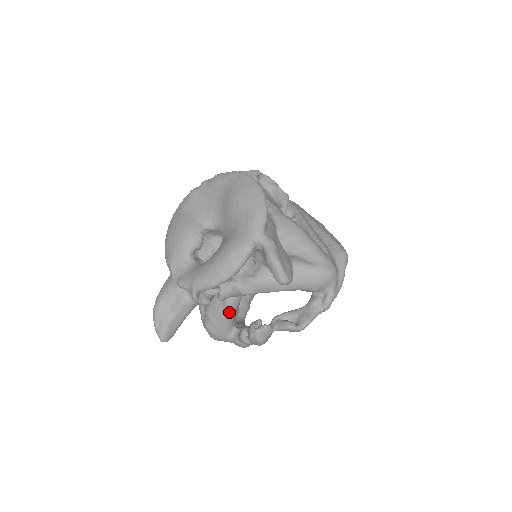
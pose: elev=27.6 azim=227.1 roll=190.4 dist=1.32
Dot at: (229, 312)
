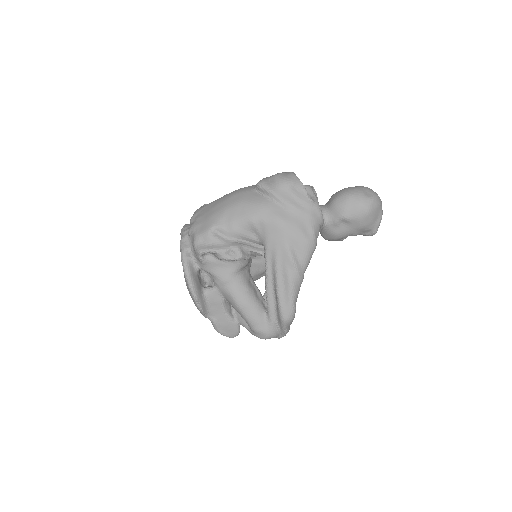
Dot at: occluded
